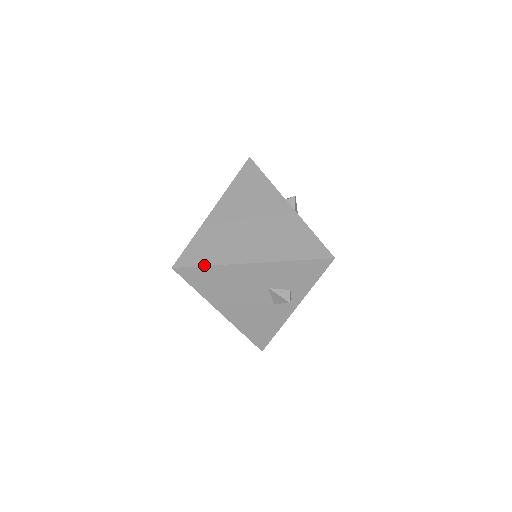
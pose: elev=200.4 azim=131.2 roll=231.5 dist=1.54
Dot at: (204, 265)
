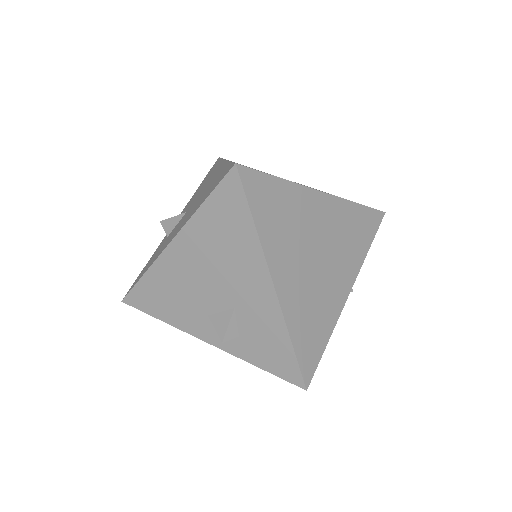
Dot at: (253, 214)
